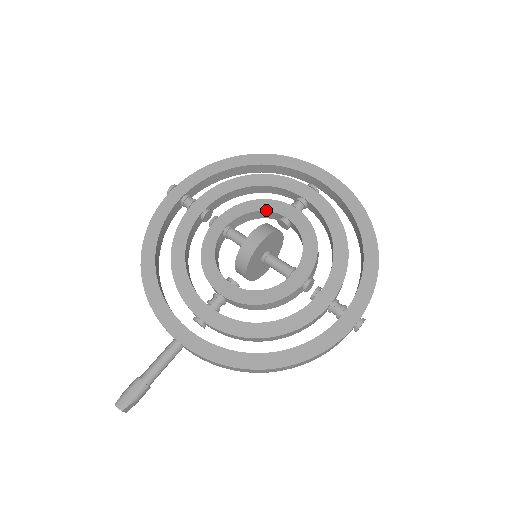
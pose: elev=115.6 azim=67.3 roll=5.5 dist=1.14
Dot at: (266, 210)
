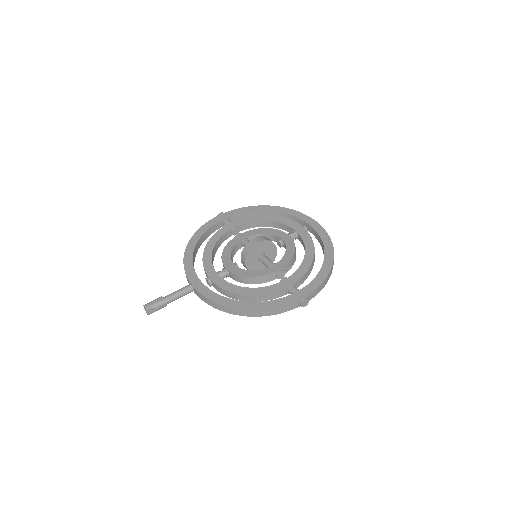
Dot at: (271, 234)
